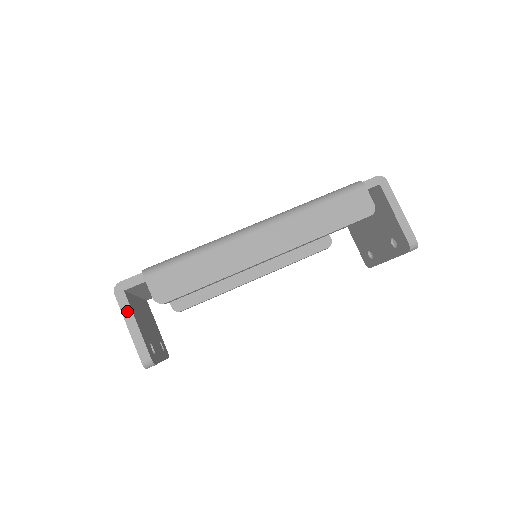
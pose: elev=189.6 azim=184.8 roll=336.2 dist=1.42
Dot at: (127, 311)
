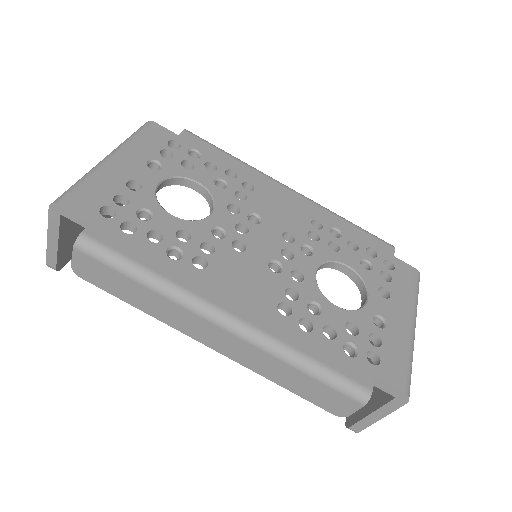
Dot at: (54, 229)
